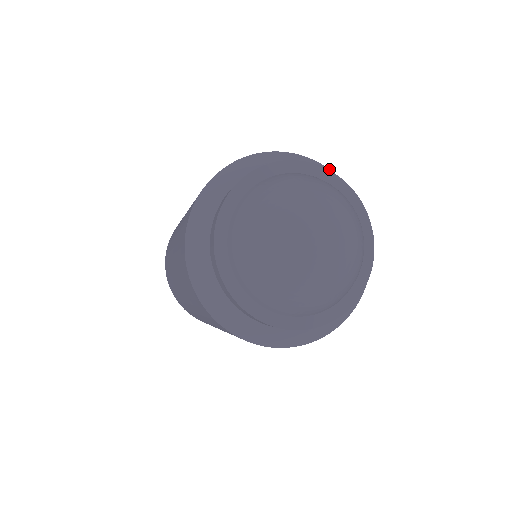
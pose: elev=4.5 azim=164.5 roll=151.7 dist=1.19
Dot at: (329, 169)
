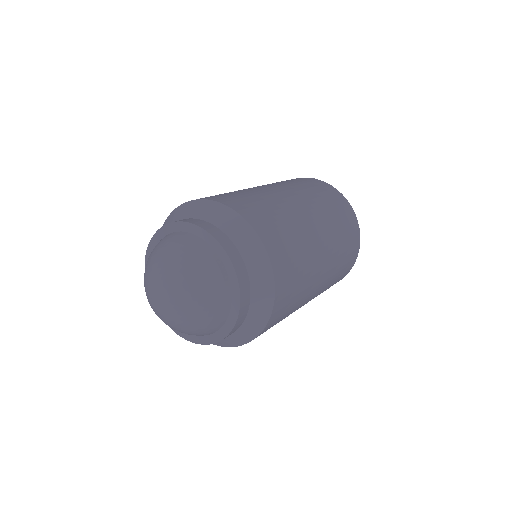
Dot at: (264, 247)
